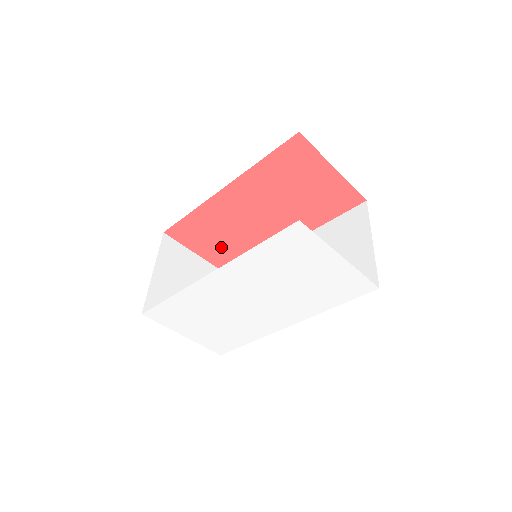
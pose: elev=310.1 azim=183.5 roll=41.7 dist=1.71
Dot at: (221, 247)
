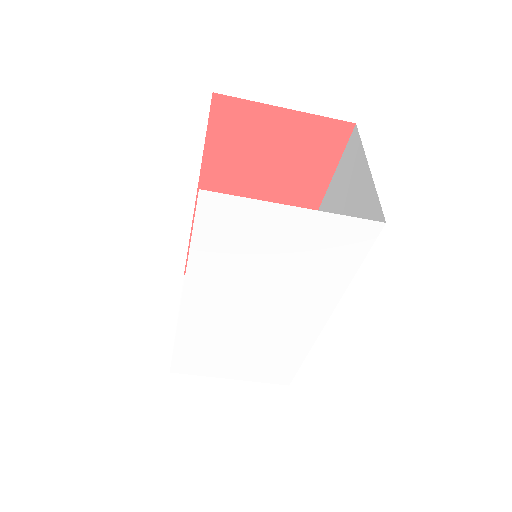
Dot at: occluded
